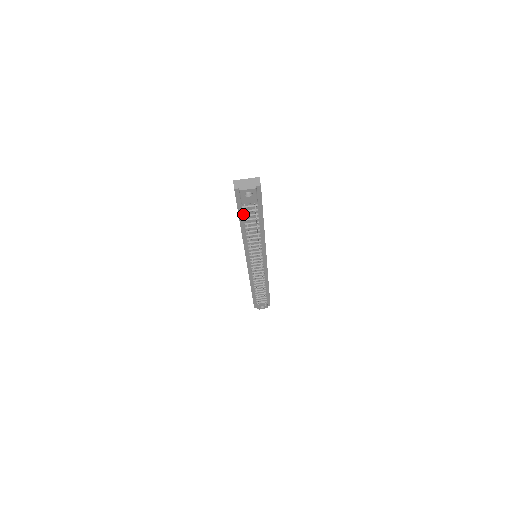
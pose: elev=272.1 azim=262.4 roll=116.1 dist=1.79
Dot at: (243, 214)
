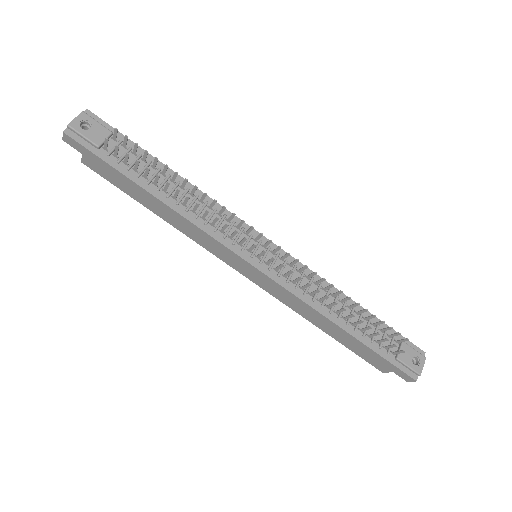
Dot at: (125, 168)
